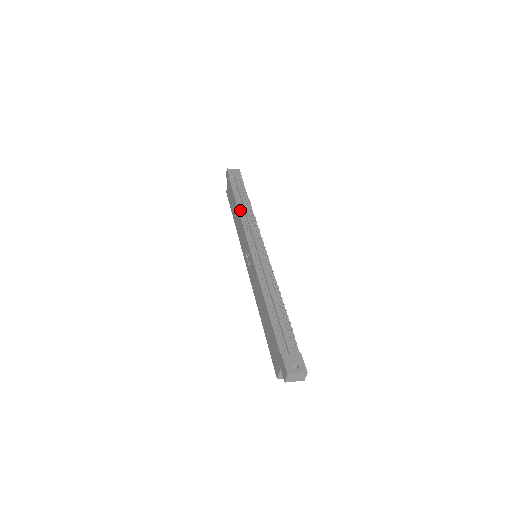
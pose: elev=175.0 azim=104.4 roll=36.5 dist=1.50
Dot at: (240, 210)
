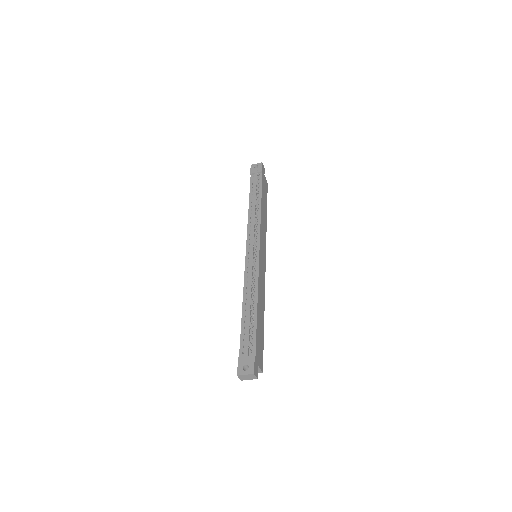
Dot at: (250, 211)
